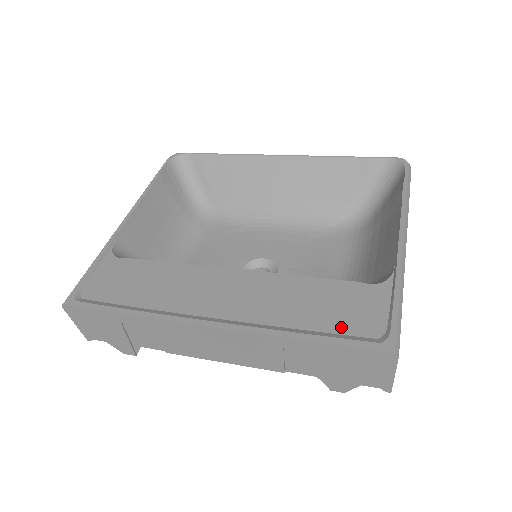
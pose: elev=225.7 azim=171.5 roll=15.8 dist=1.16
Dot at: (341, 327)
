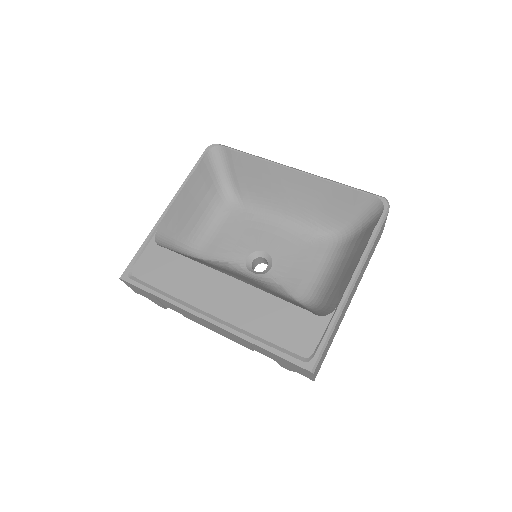
Dot at: (286, 343)
